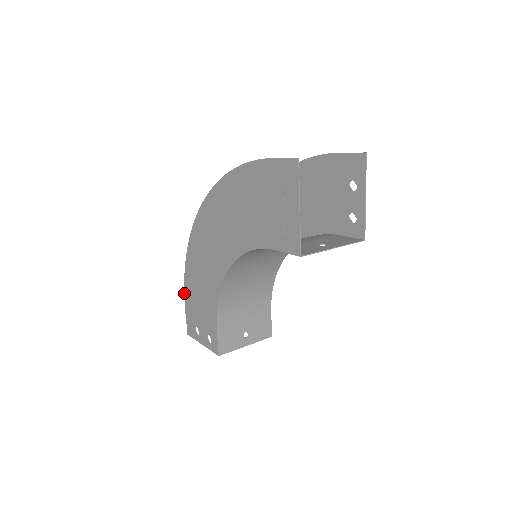
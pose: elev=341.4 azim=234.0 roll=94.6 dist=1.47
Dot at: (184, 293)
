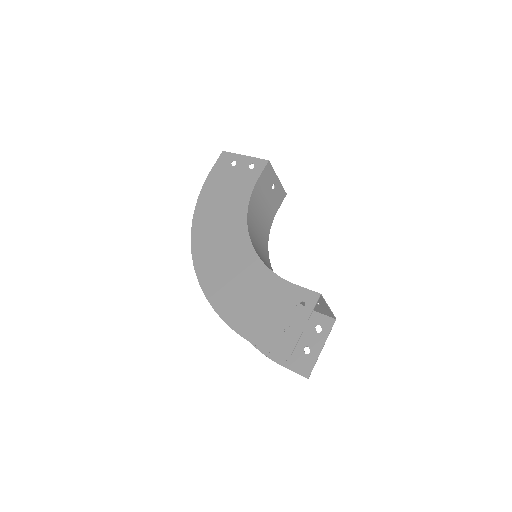
Dot at: occluded
